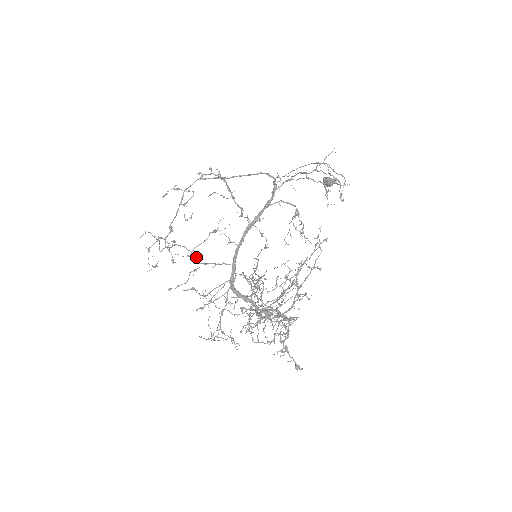
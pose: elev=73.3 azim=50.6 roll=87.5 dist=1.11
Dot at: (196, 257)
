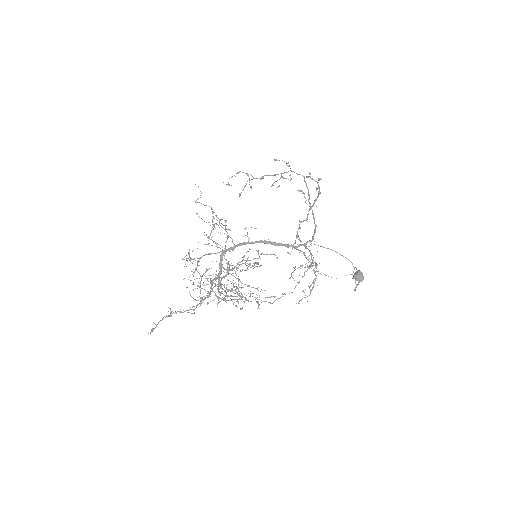
Dot at: occluded
